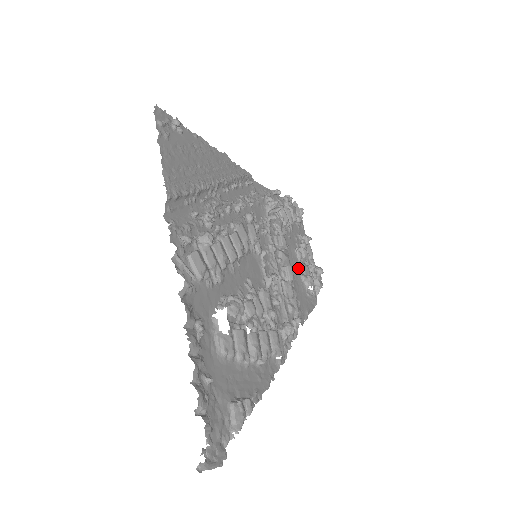
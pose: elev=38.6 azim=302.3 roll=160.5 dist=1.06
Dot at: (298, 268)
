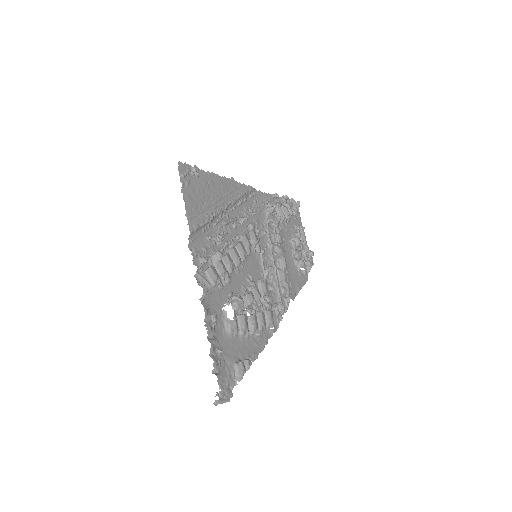
Dot at: (292, 255)
